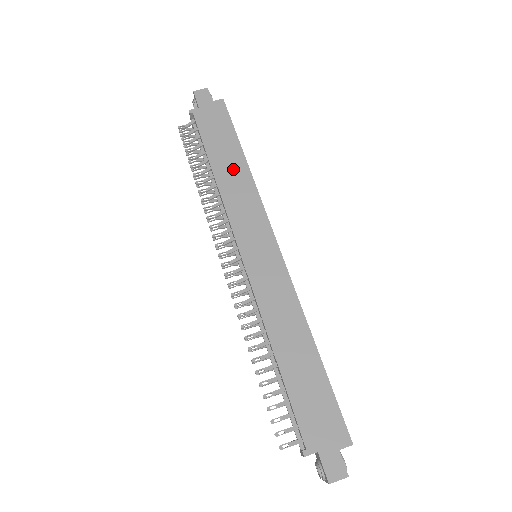
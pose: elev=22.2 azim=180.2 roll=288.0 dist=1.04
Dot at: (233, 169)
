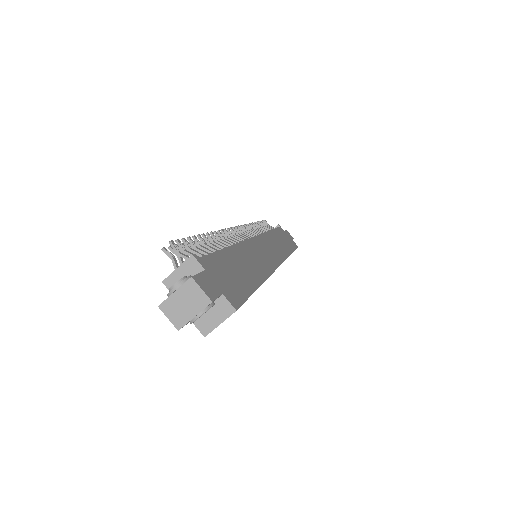
Dot at: (282, 244)
